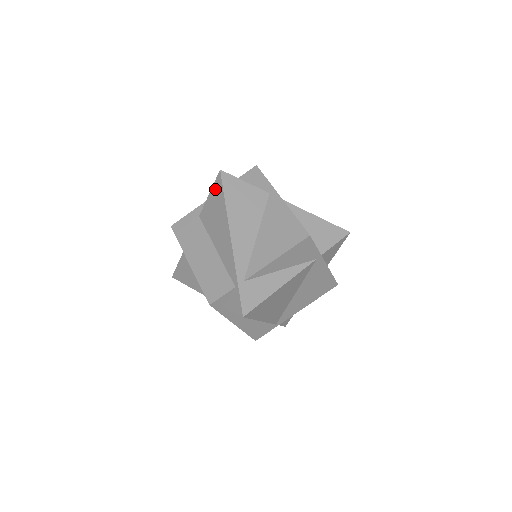
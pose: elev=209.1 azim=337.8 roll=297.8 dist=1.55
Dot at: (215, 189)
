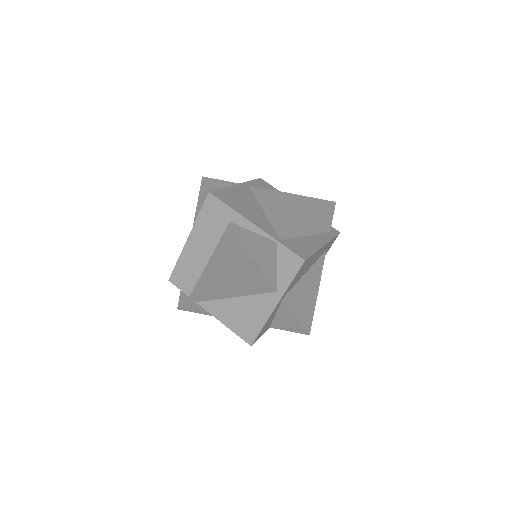
Dot at: (241, 252)
